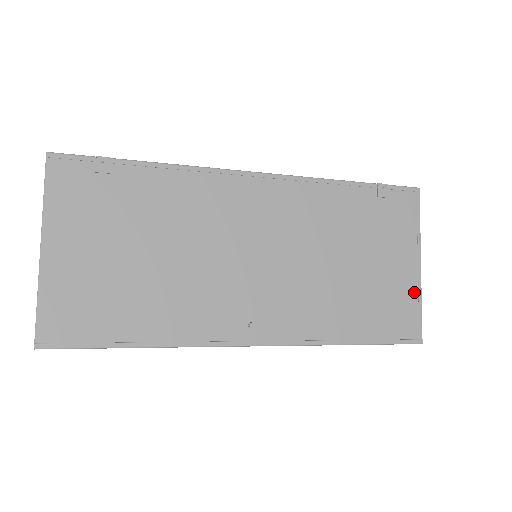
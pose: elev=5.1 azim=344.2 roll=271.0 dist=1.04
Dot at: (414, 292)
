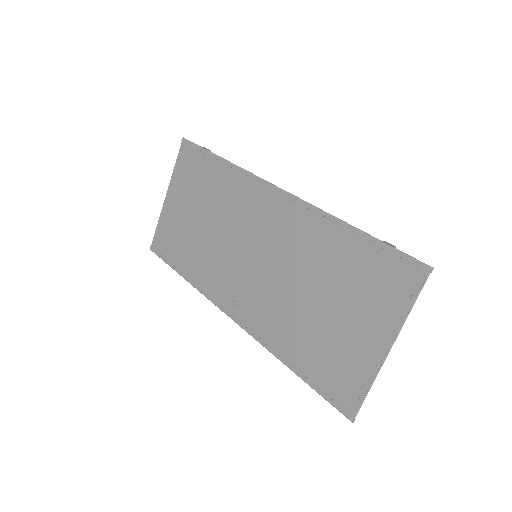
Dot at: (368, 371)
